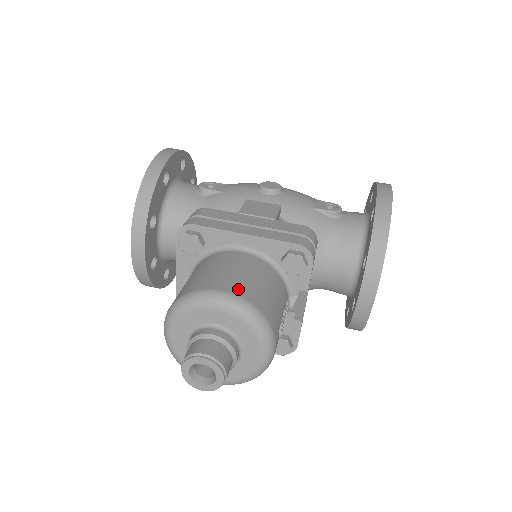
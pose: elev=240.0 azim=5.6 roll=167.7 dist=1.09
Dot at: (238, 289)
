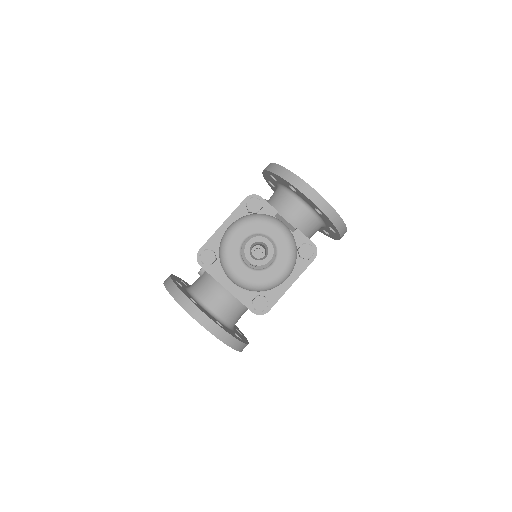
Dot at: occluded
